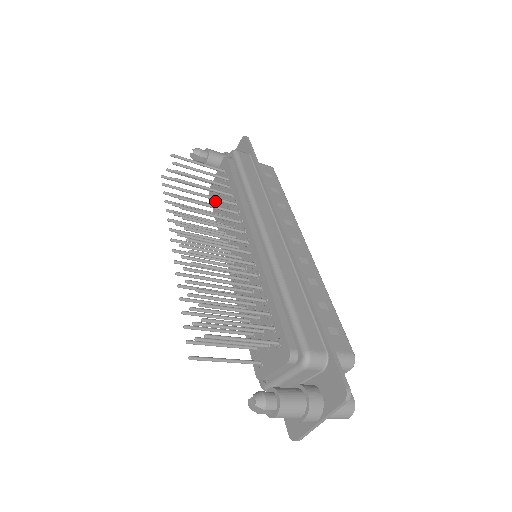
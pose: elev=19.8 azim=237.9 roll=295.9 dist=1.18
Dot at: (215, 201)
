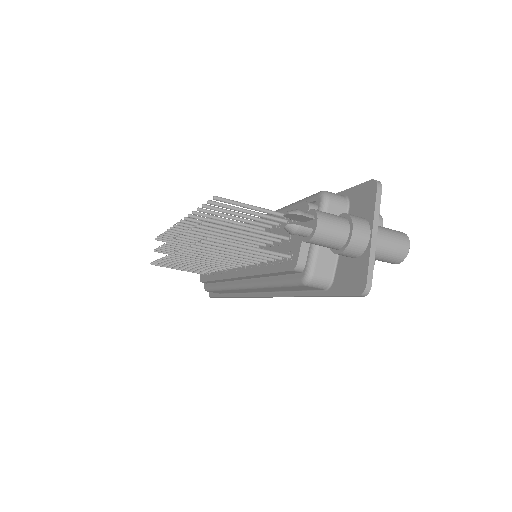
Dot at: (207, 274)
